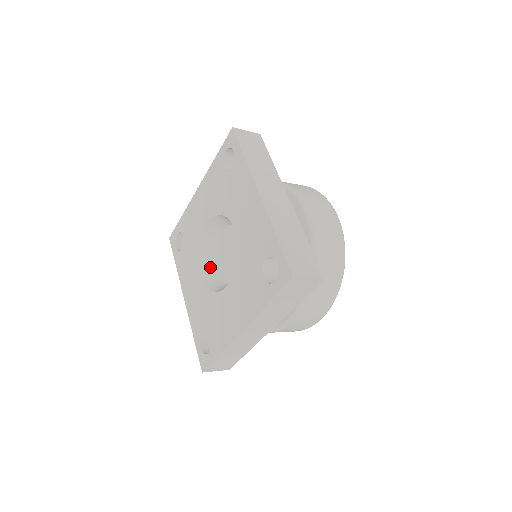
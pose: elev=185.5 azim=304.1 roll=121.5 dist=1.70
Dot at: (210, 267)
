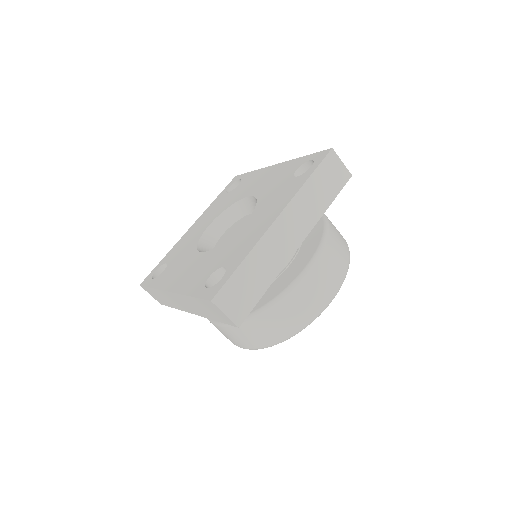
Dot at: occluded
